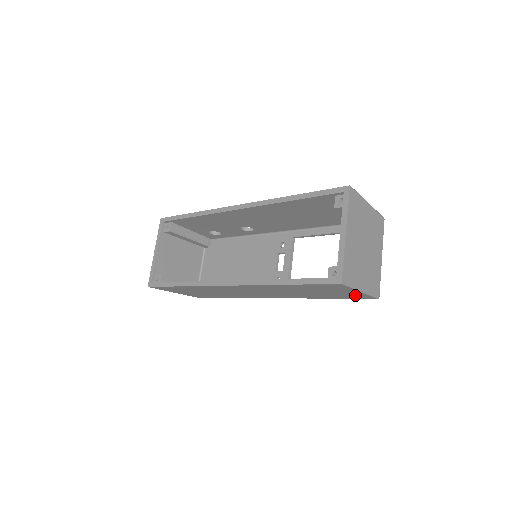
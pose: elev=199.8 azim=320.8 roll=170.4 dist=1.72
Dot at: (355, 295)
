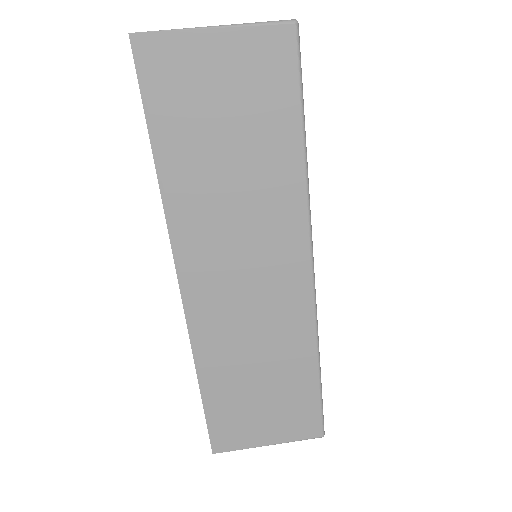
Dot at: (253, 59)
